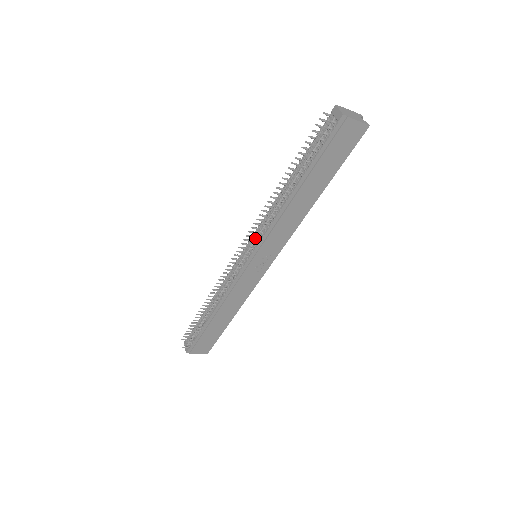
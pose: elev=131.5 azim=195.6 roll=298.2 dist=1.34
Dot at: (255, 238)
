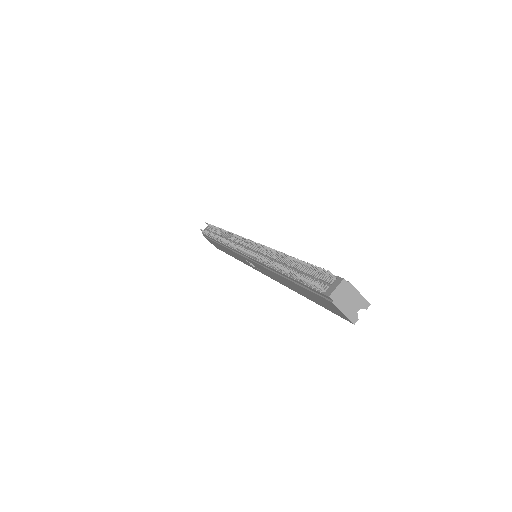
Dot at: (256, 251)
